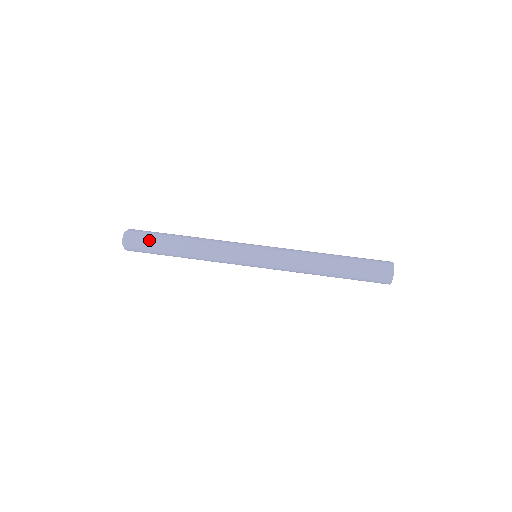
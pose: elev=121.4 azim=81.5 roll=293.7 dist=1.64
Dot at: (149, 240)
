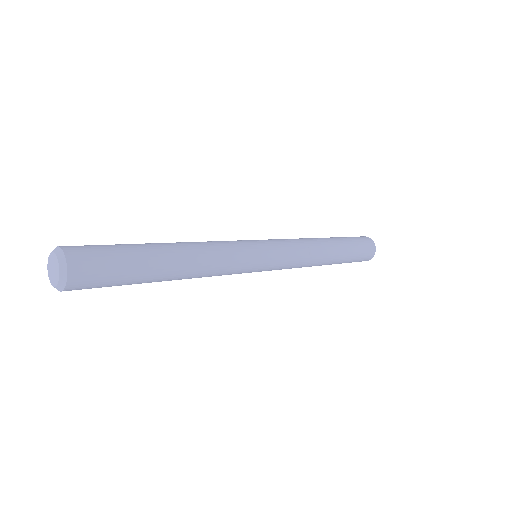
Dot at: (114, 249)
